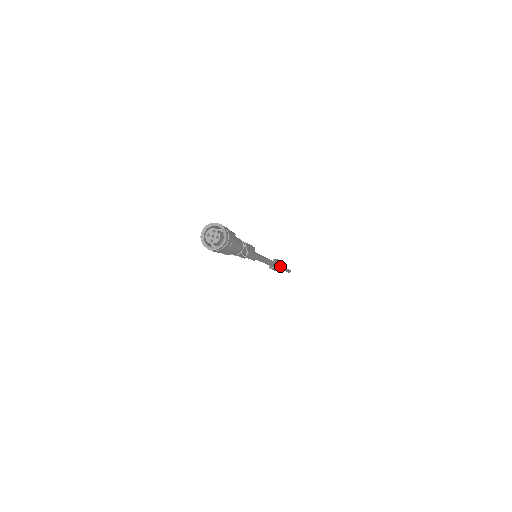
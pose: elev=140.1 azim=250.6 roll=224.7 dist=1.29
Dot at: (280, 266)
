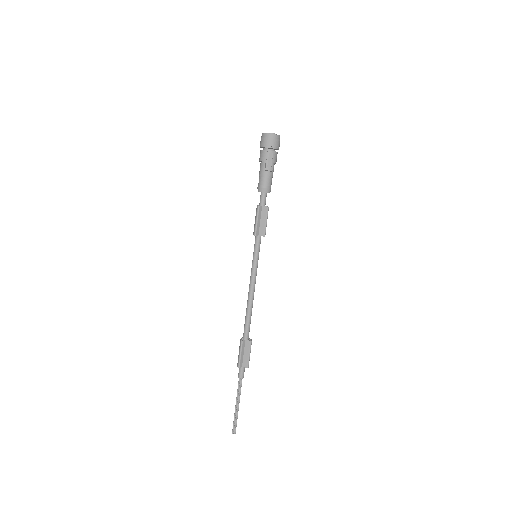
Dot at: (249, 345)
